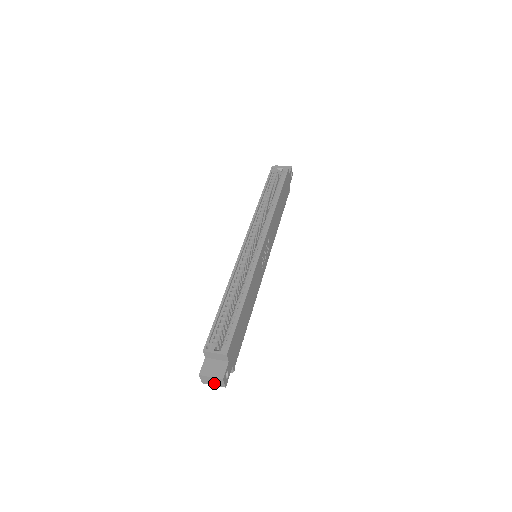
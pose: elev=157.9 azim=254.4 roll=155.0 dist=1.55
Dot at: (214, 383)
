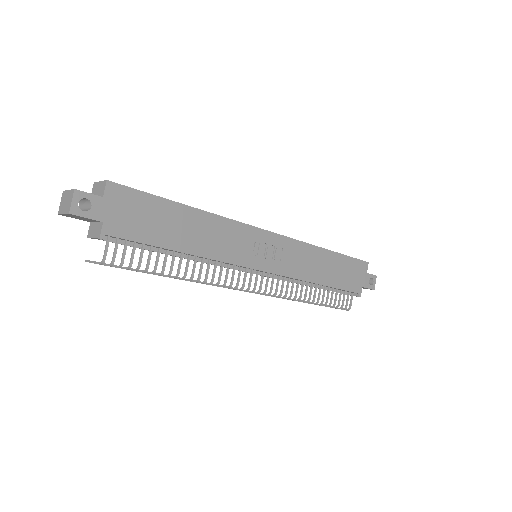
Dot at: (65, 207)
